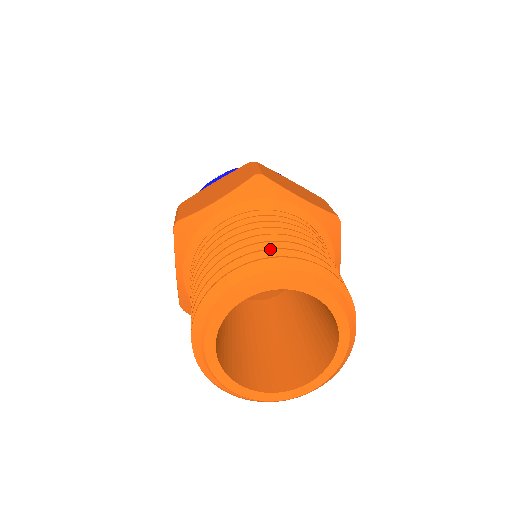
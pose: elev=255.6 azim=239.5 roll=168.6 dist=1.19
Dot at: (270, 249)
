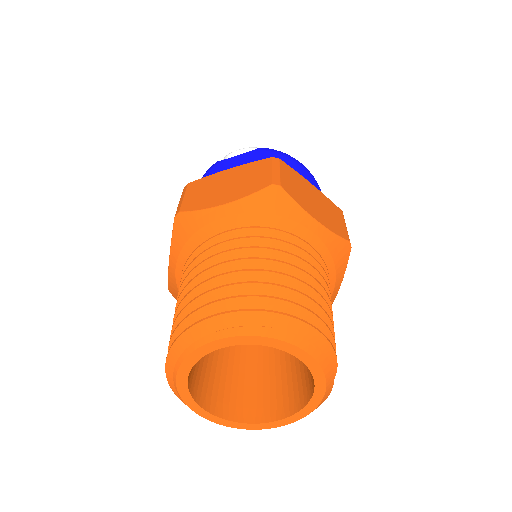
Dot at: (265, 296)
